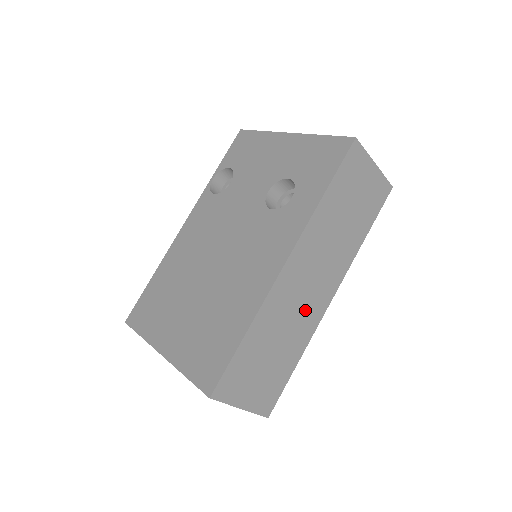
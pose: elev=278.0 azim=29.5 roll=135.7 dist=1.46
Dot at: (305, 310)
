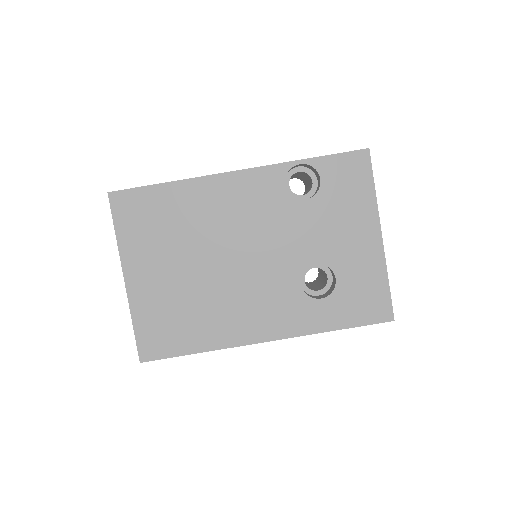
Dot at: occluded
